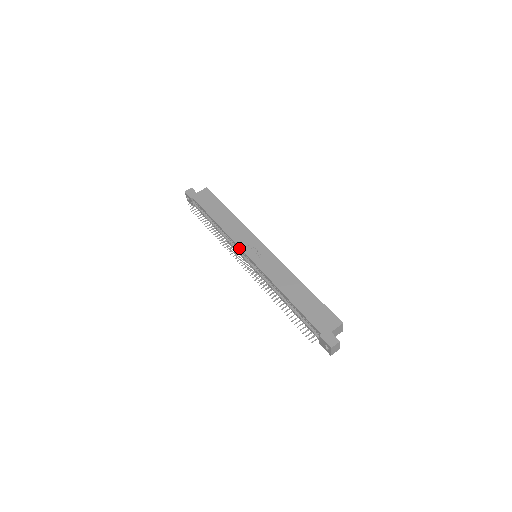
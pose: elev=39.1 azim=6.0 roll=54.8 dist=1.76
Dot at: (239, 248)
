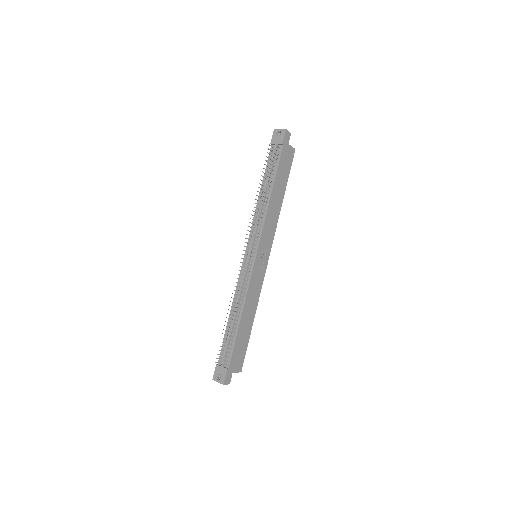
Dot at: (259, 239)
